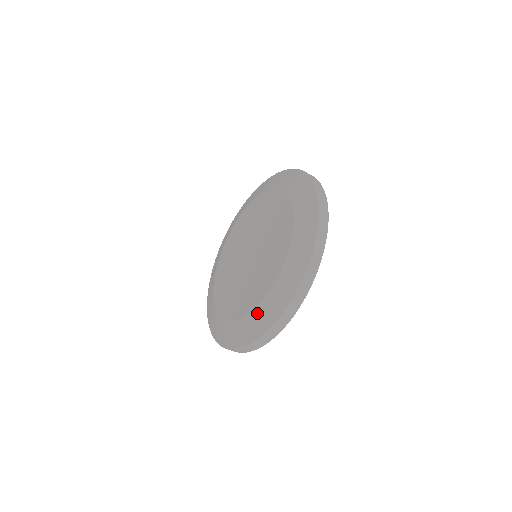
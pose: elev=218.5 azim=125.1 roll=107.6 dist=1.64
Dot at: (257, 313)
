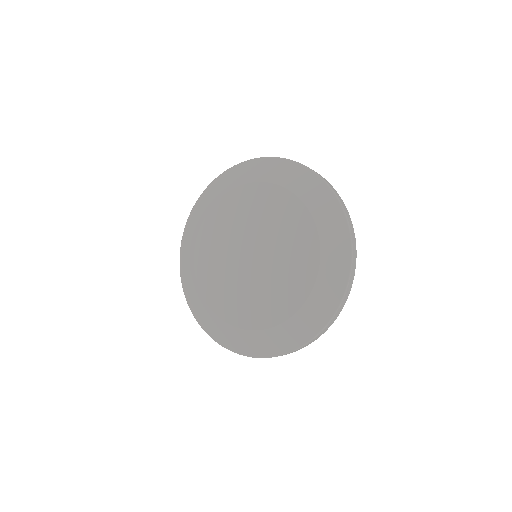
Dot at: (209, 314)
